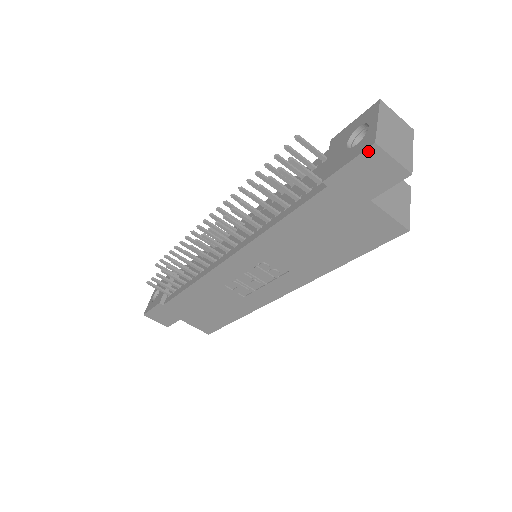
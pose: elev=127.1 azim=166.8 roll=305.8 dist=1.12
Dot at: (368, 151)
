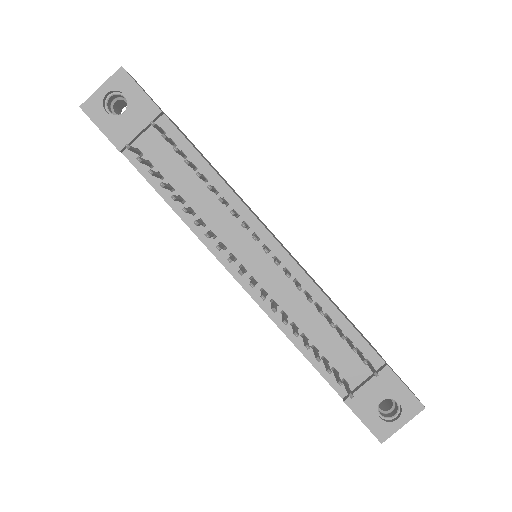
Dot at: (375, 436)
